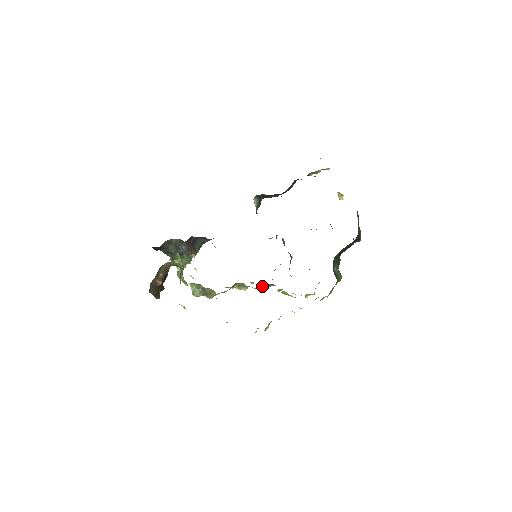
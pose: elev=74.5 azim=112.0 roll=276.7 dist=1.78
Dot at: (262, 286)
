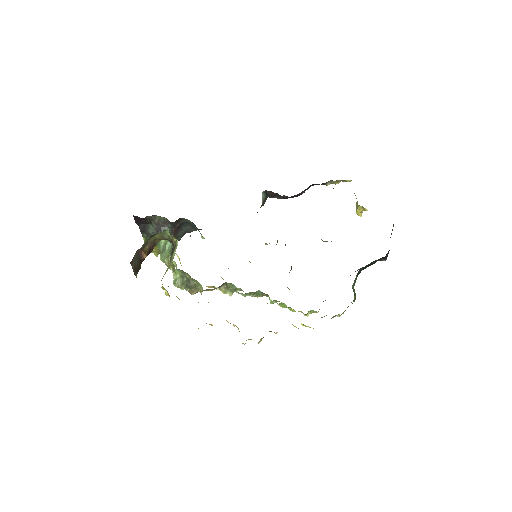
Dot at: (253, 293)
